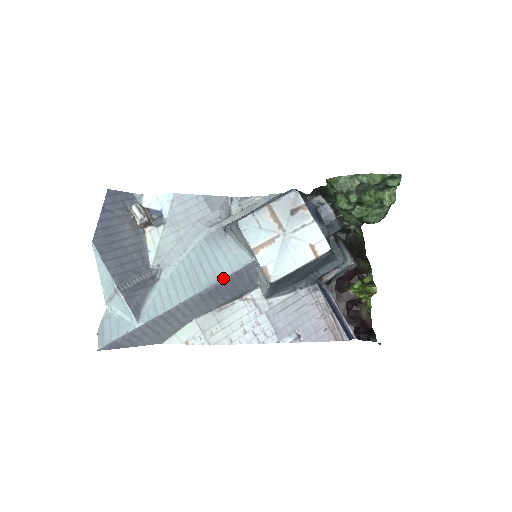
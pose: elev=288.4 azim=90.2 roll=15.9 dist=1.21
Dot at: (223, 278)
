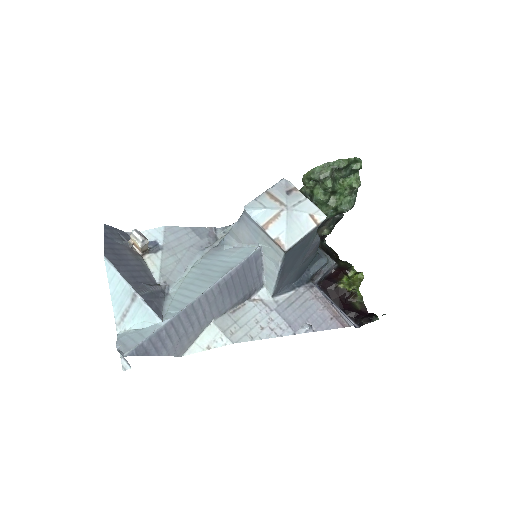
Dot at: (237, 266)
